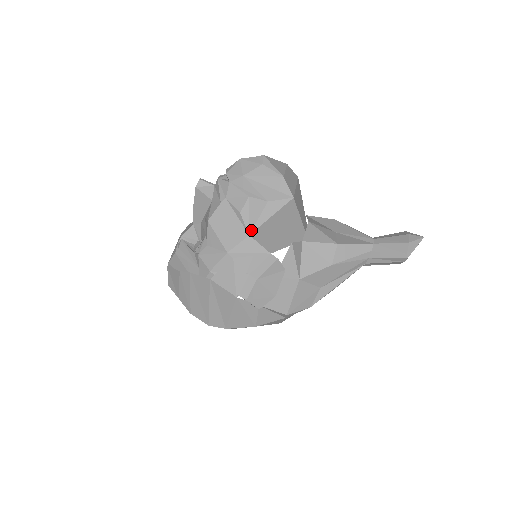
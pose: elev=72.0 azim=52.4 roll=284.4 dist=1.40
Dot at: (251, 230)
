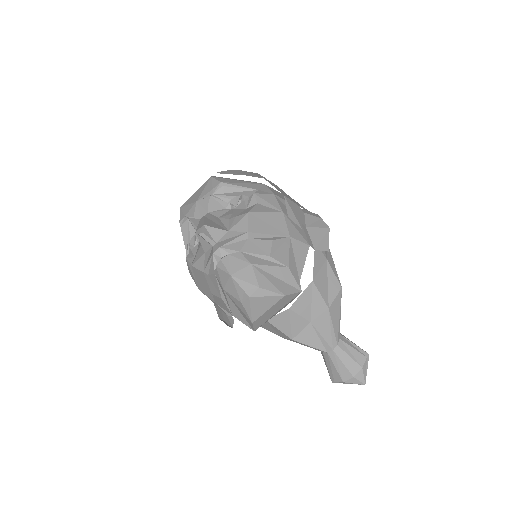
Dot at: (217, 304)
